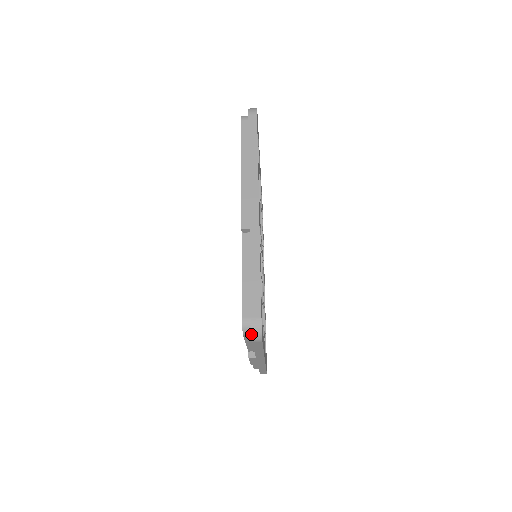
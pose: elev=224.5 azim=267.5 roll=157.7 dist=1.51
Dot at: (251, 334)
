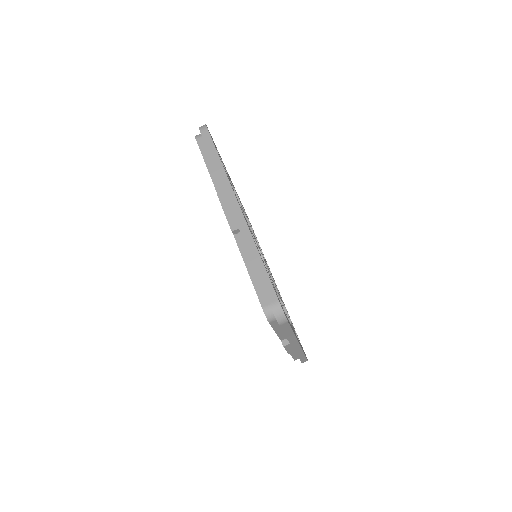
Dot at: occluded
